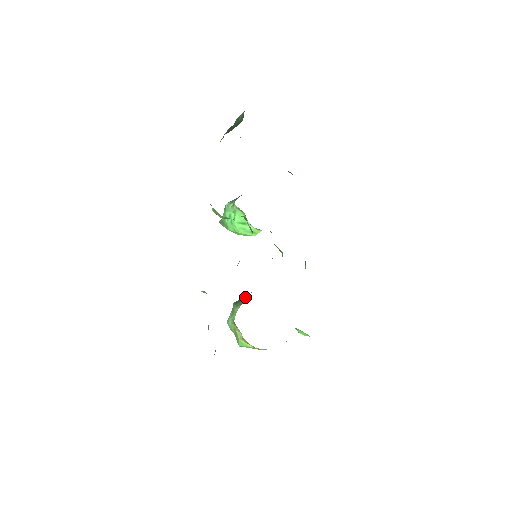
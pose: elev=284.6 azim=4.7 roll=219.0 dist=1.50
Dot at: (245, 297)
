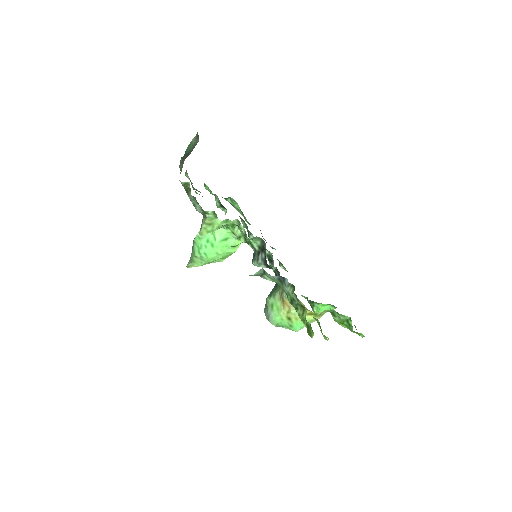
Dot at: (273, 288)
